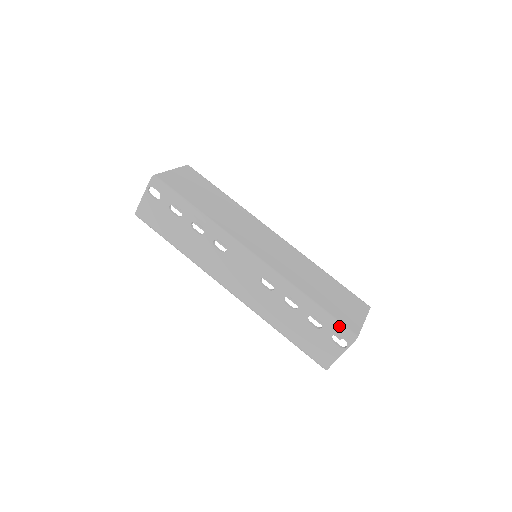
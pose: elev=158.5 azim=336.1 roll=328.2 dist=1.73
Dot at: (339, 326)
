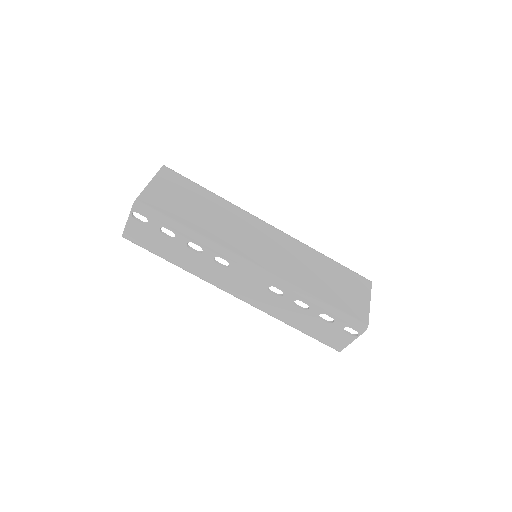
Dot at: (350, 320)
